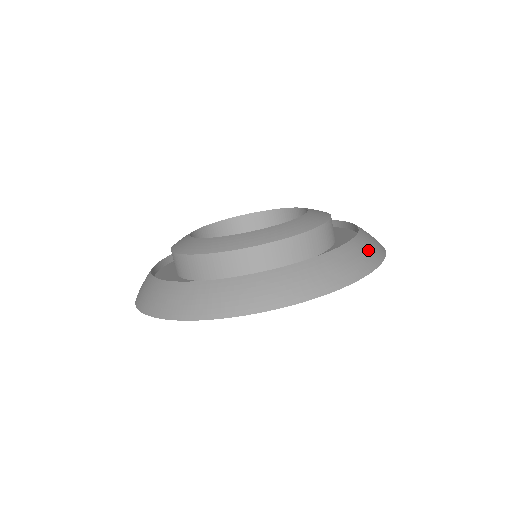
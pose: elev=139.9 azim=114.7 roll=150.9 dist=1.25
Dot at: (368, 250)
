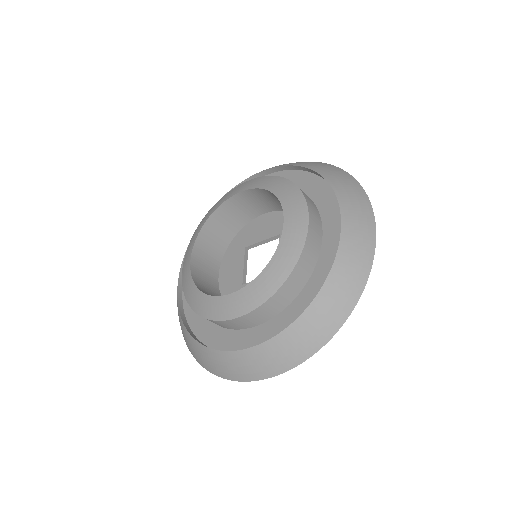
Dot at: (359, 234)
